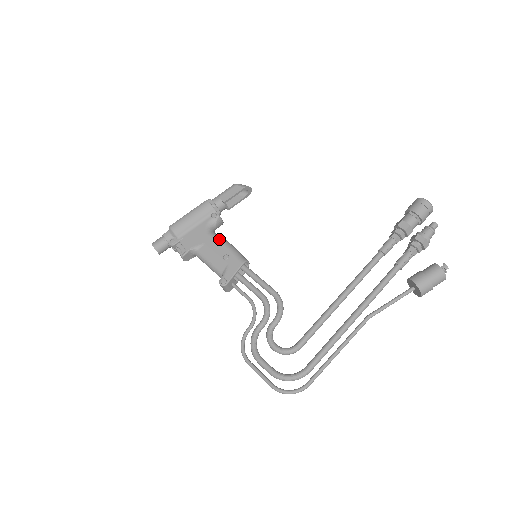
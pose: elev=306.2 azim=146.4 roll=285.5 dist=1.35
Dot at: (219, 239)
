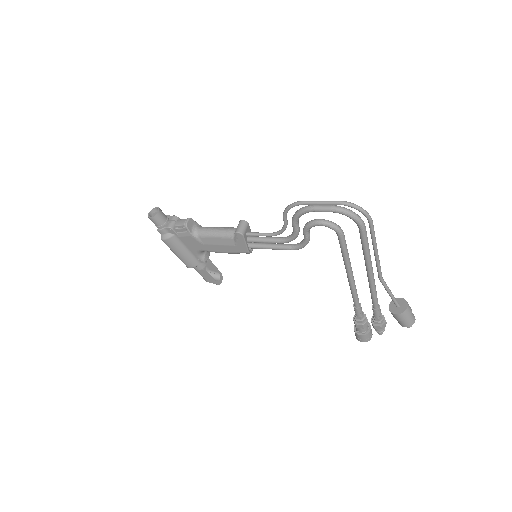
Dot at: occluded
